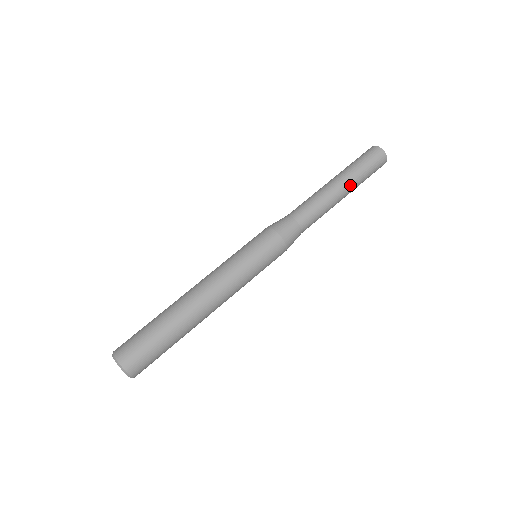
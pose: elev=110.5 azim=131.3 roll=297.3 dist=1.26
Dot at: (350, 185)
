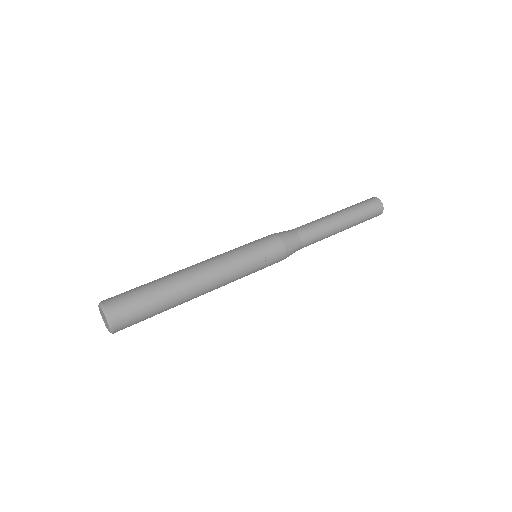
Dot at: (342, 211)
